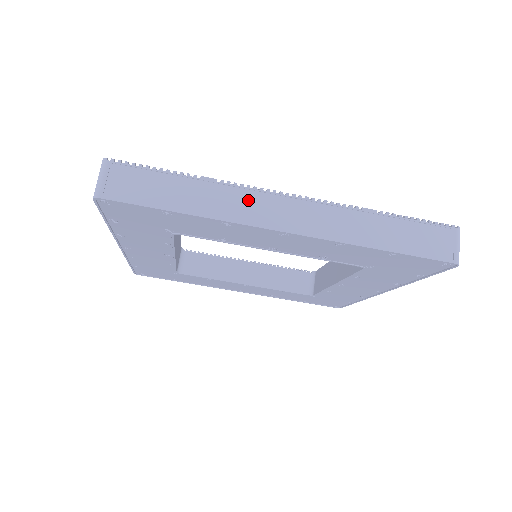
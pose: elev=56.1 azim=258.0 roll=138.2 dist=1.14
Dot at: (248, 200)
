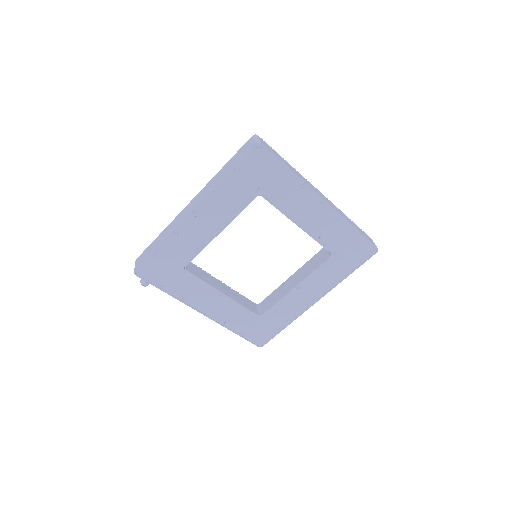
Dot at: (308, 183)
